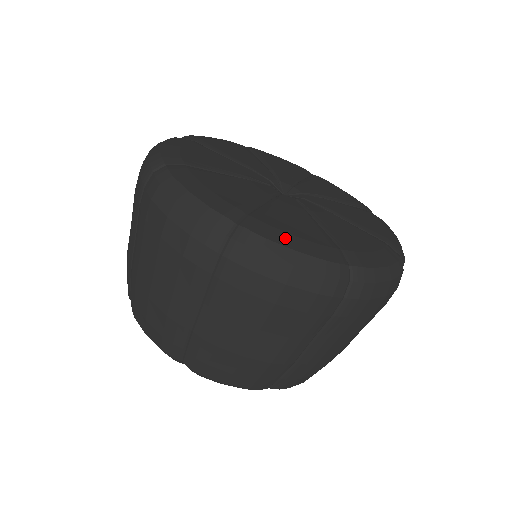
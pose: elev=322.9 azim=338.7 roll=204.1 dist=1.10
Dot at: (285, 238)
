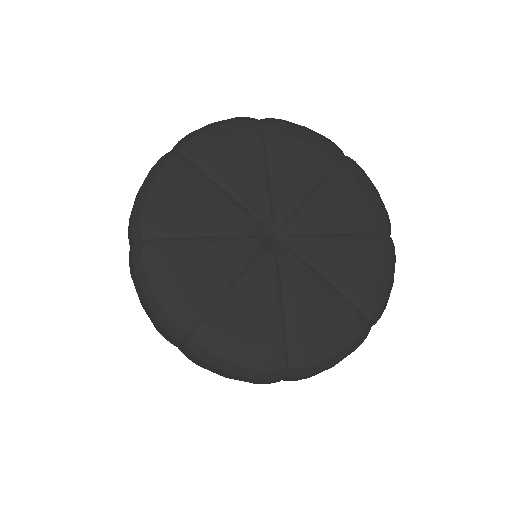
Dot at: (324, 350)
